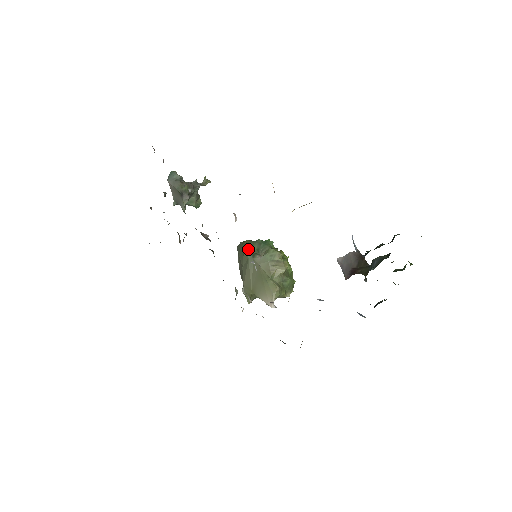
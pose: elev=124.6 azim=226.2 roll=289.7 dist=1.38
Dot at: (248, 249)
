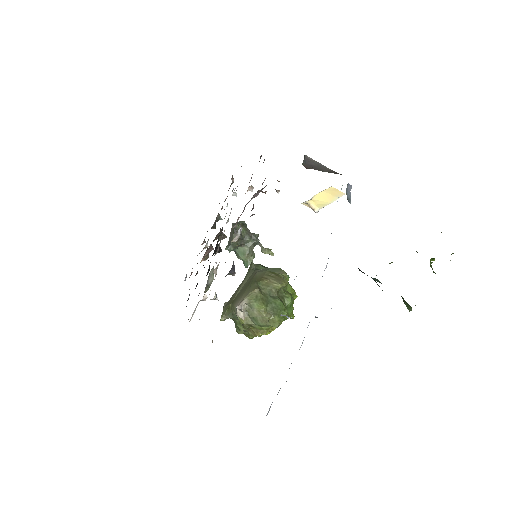
Dot at: (257, 265)
